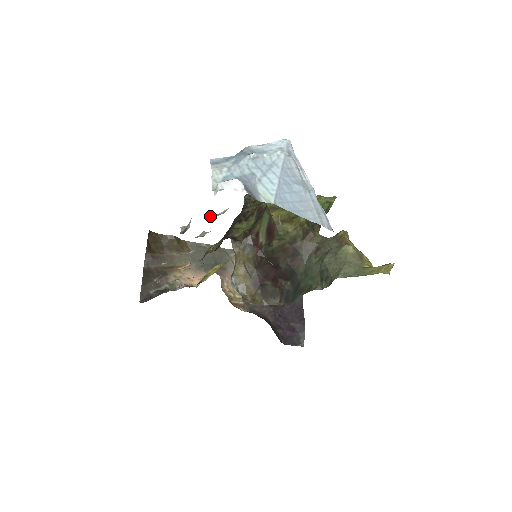
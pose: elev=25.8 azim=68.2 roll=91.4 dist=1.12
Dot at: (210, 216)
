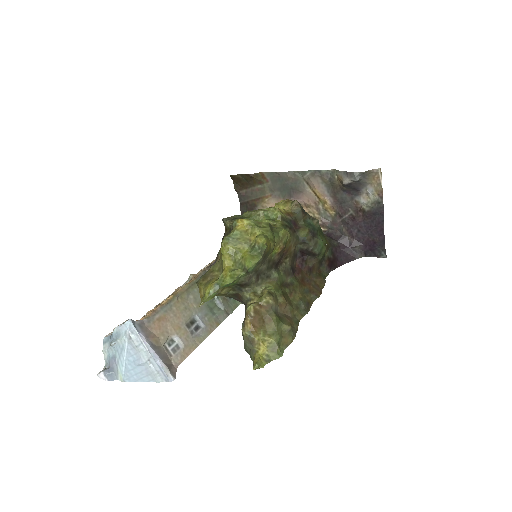
Dot at: (165, 299)
